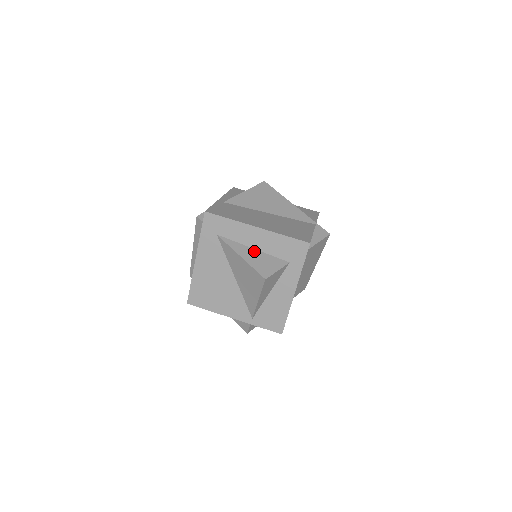
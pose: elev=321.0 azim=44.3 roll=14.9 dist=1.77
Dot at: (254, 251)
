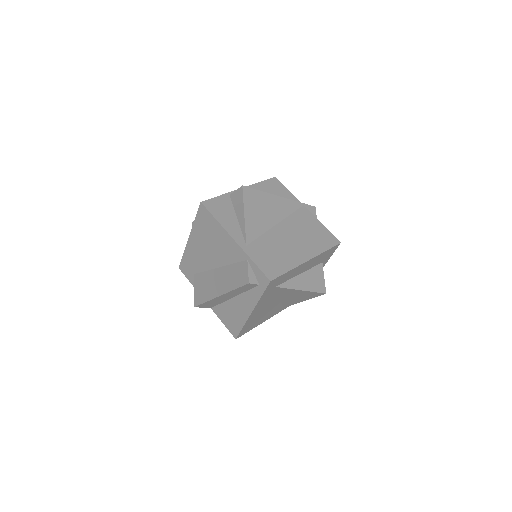
Dot at: (303, 276)
